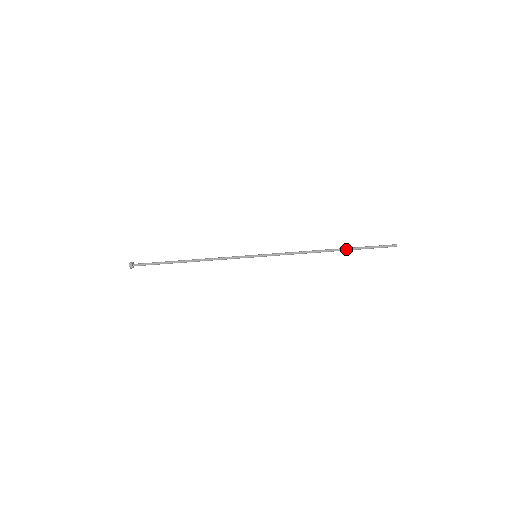
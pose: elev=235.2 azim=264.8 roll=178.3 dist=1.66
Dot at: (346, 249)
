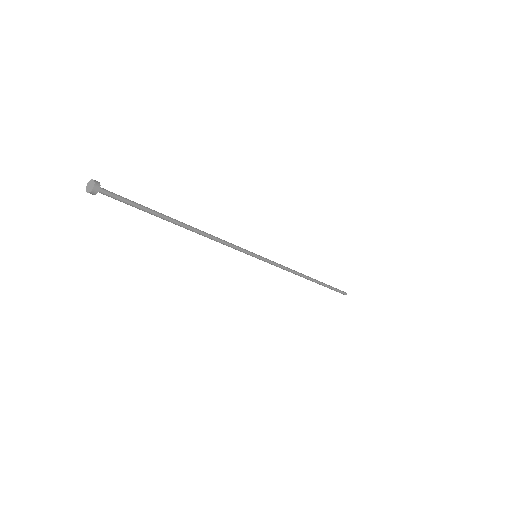
Dot at: occluded
